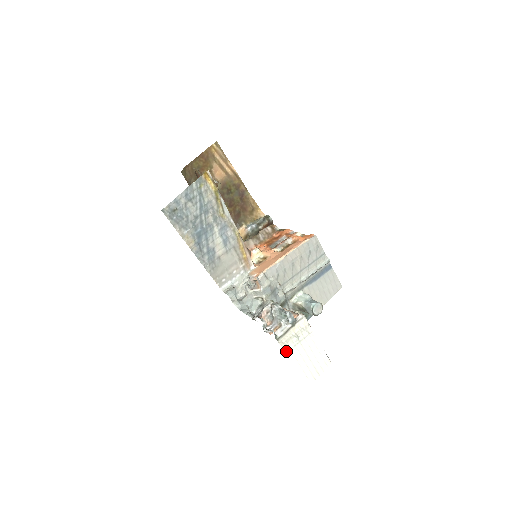
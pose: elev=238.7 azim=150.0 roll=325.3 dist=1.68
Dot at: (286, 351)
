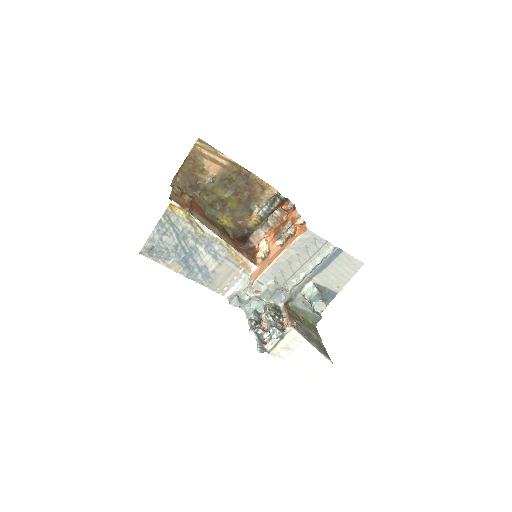
Dot at: (280, 360)
